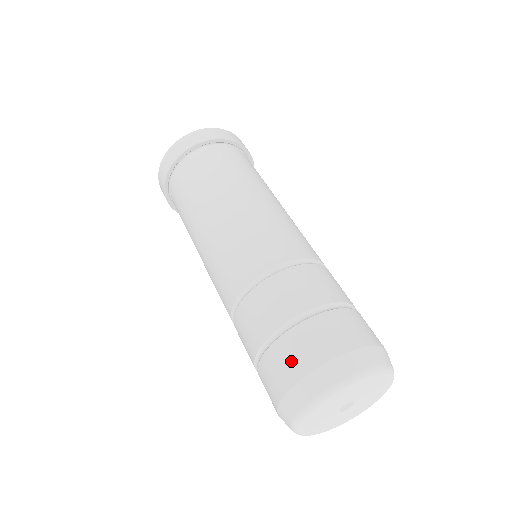
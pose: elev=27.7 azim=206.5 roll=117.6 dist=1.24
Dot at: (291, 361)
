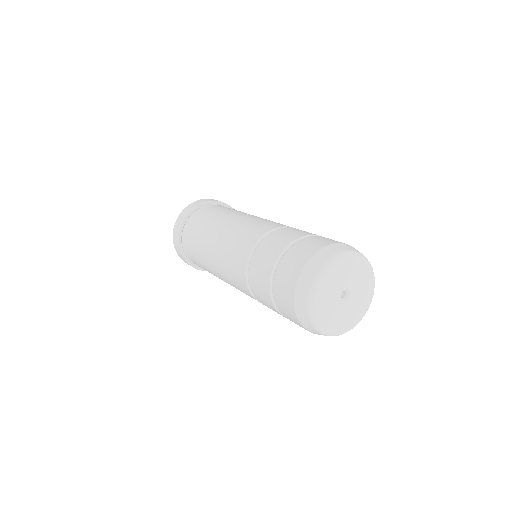
Dot at: (285, 285)
